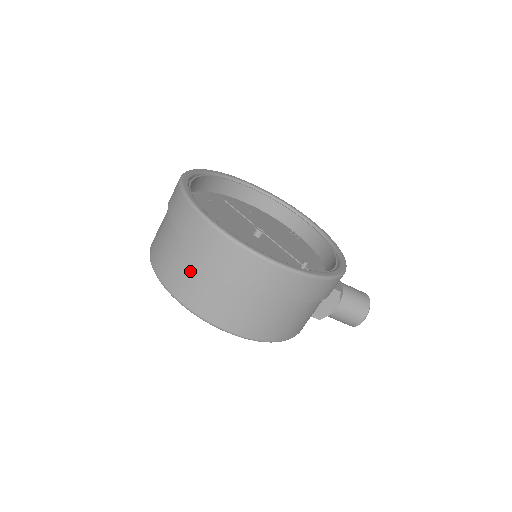
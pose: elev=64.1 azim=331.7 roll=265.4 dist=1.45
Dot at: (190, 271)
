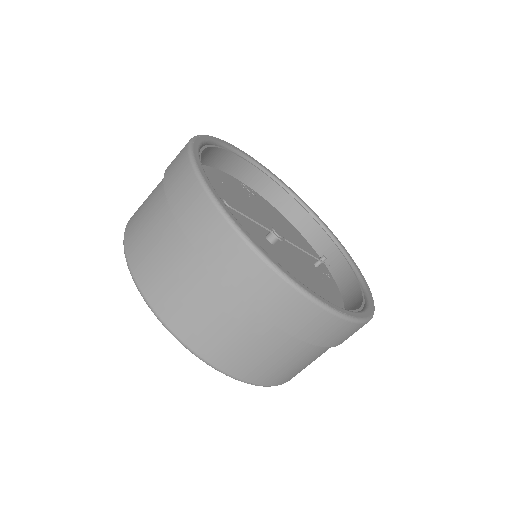
Dot at: (288, 360)
